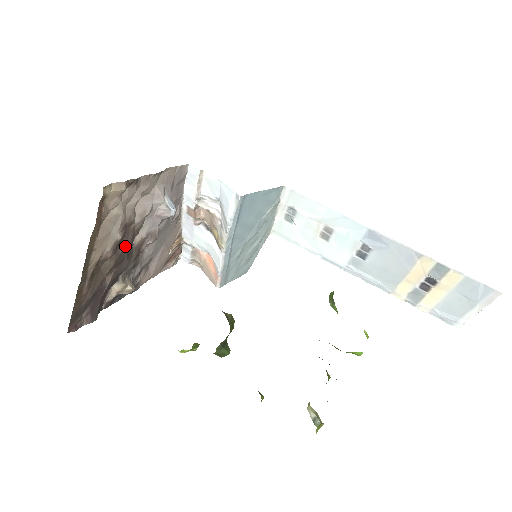
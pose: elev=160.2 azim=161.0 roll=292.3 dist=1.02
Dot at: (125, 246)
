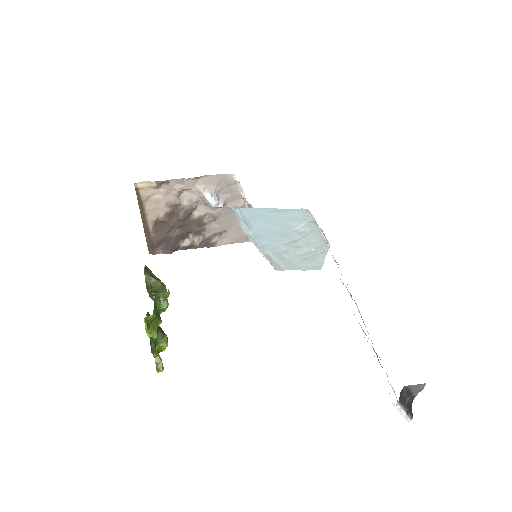
Dot at: (178, 217)
